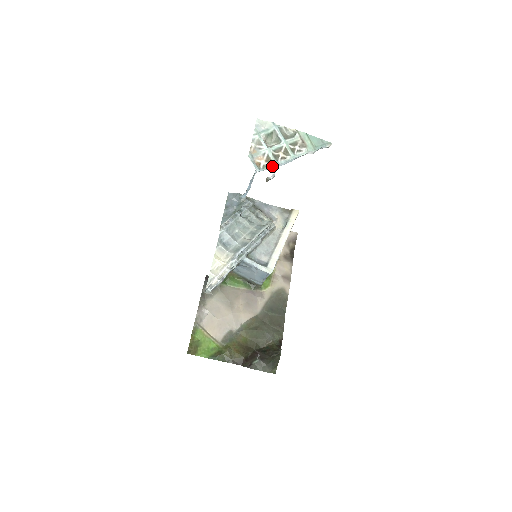
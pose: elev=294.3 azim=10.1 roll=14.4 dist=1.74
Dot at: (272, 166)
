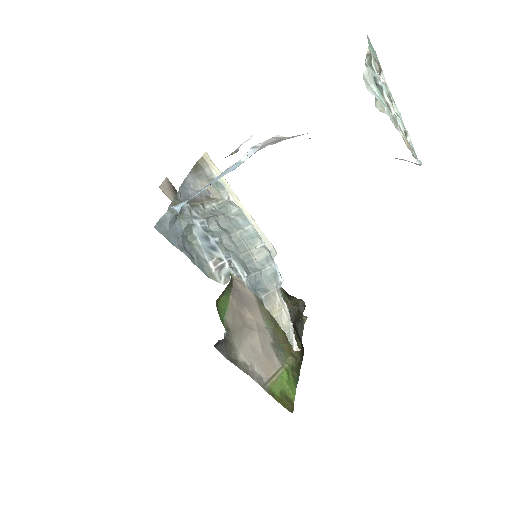
Dot at: occluded
